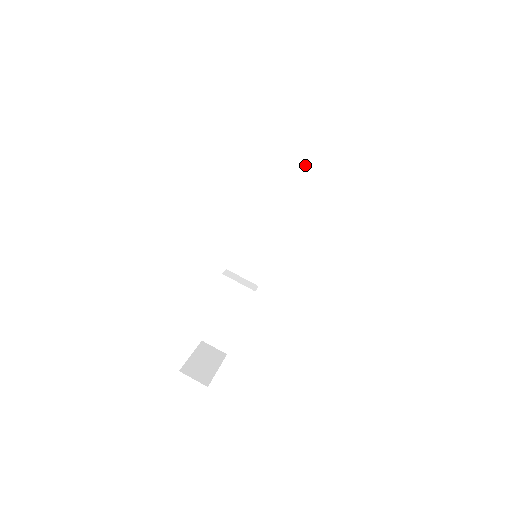
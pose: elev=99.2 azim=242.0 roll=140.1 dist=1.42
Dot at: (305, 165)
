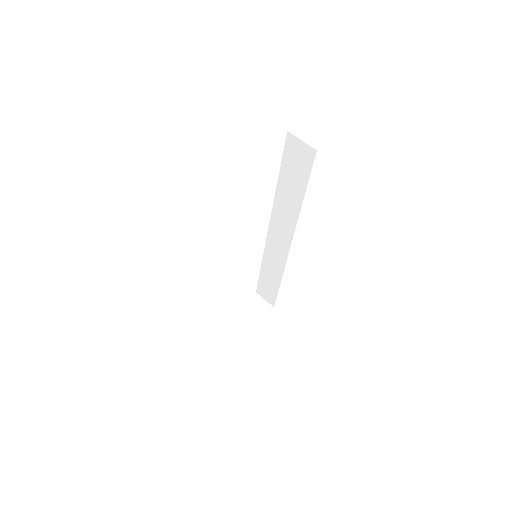
Dot at: (294, 176)
